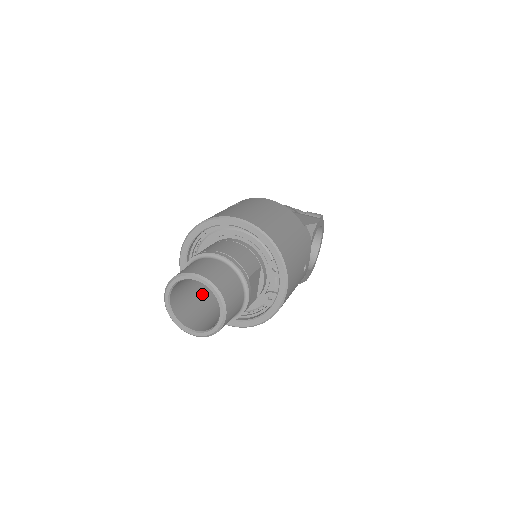
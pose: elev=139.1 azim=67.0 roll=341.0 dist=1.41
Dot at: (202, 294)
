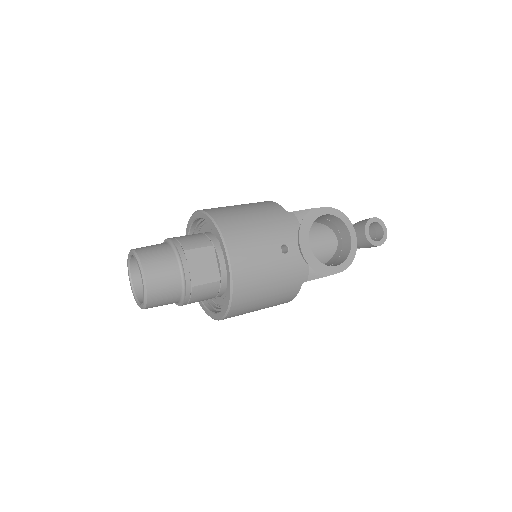
Dot at: occluded
